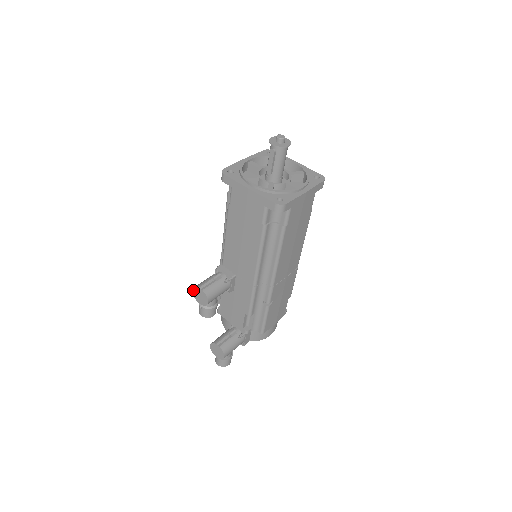
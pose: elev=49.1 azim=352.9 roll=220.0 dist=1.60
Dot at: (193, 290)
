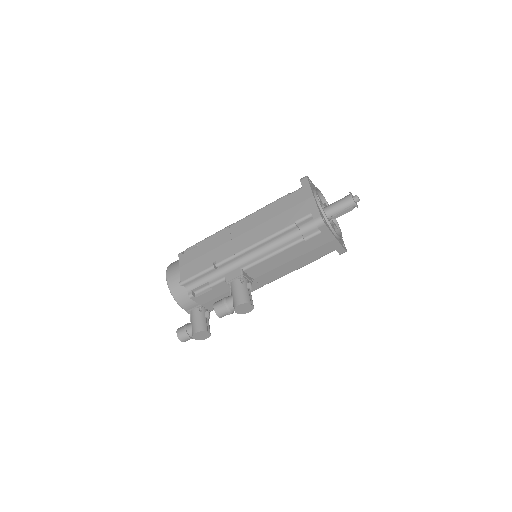
Dot at: (240, 305)
